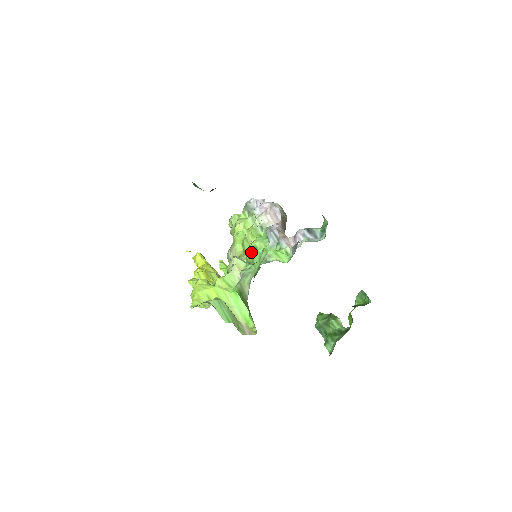
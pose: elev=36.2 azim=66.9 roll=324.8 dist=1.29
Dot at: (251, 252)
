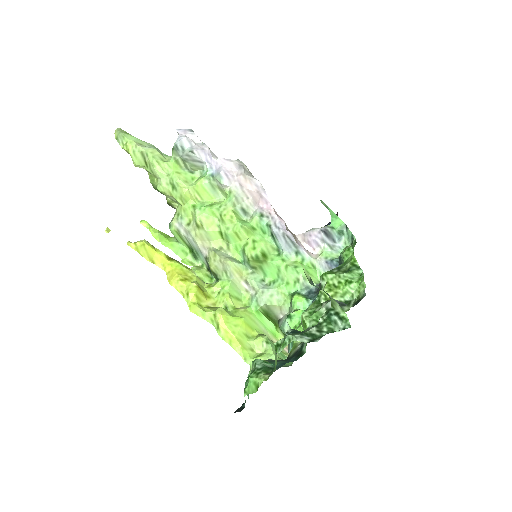
Dot at: (260, 260)
